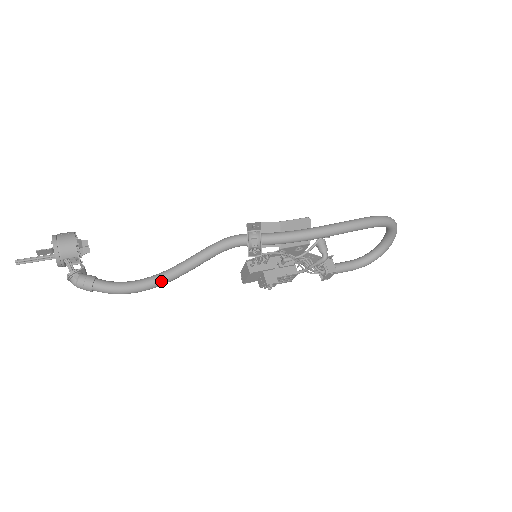
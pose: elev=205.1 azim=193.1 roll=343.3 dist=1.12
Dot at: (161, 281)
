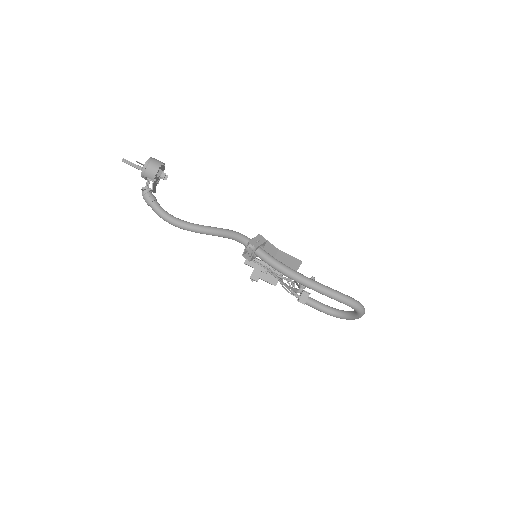
Dot at: (188, 229)
